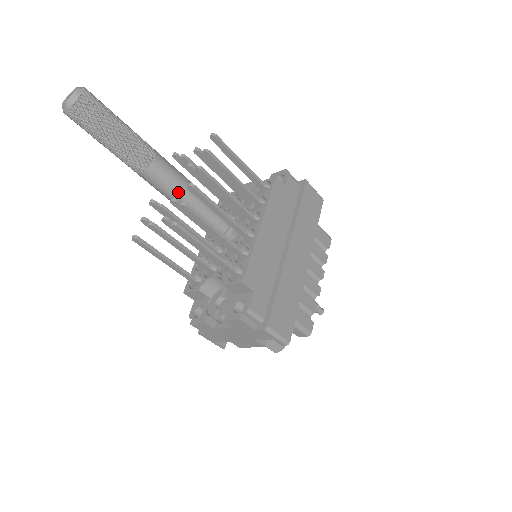
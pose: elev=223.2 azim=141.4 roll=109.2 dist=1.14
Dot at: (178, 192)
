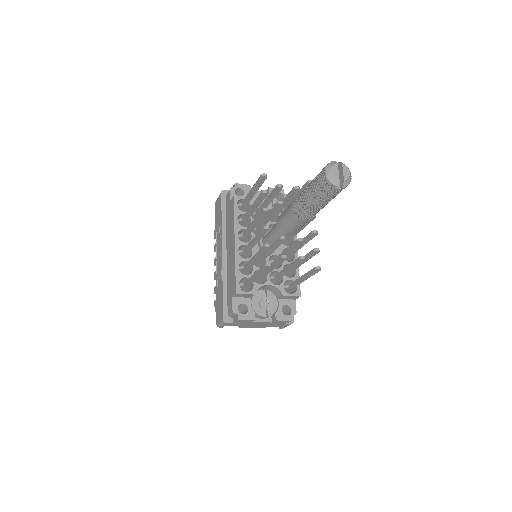
Dot at: (298, 230)
